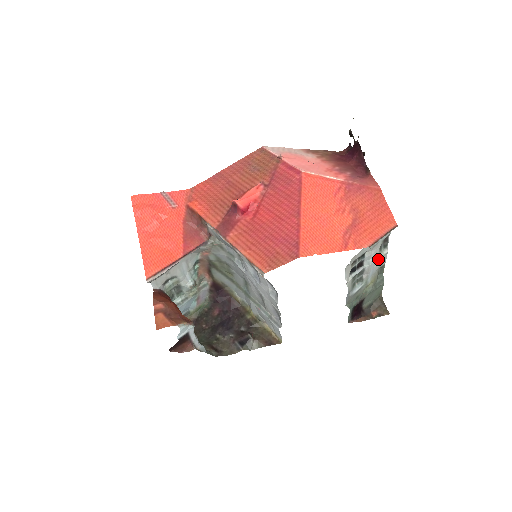
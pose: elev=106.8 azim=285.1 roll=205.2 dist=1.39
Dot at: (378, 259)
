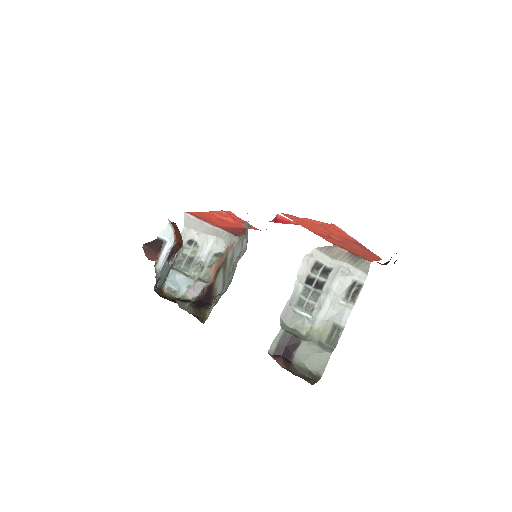
Dot at: (339, 303)
